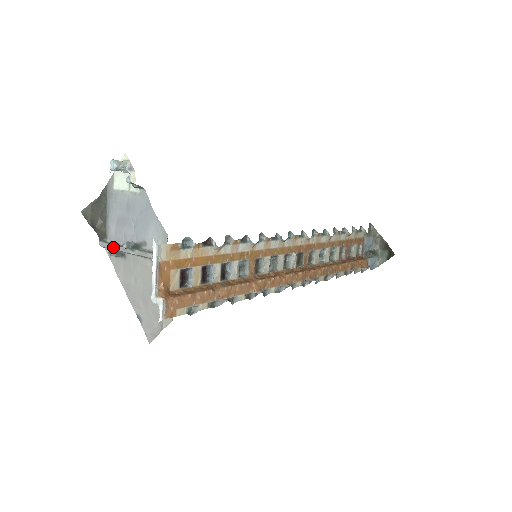
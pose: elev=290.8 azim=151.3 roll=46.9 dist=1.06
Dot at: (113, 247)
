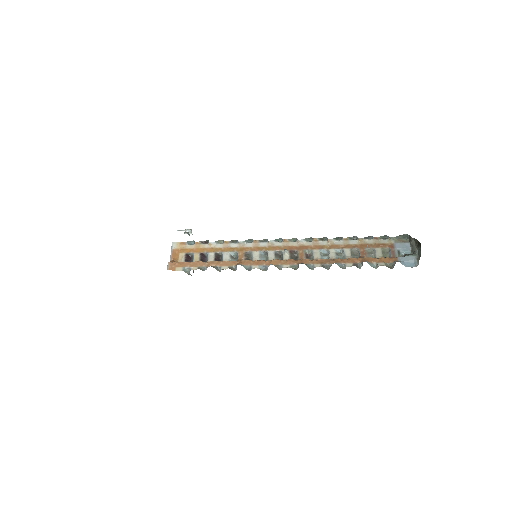
Dot at: occluded
